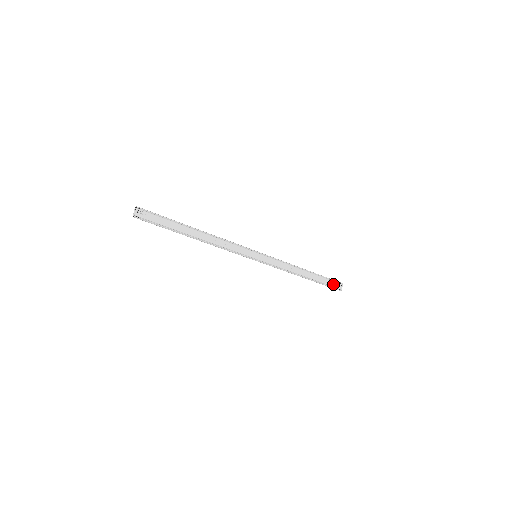
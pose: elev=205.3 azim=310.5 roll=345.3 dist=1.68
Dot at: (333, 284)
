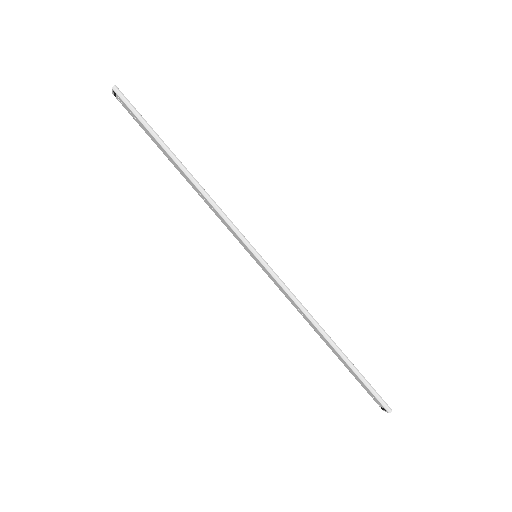
Dot at: (373, 390)
